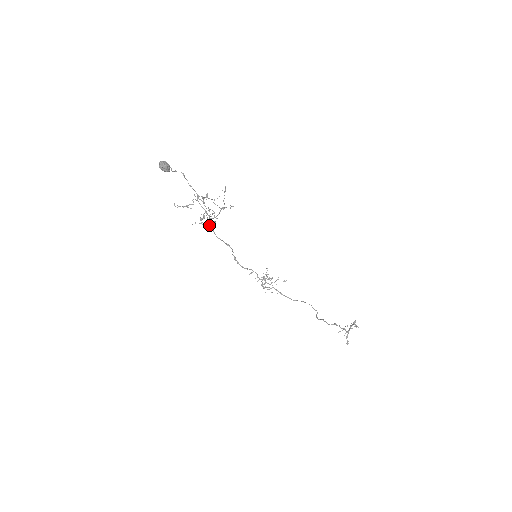
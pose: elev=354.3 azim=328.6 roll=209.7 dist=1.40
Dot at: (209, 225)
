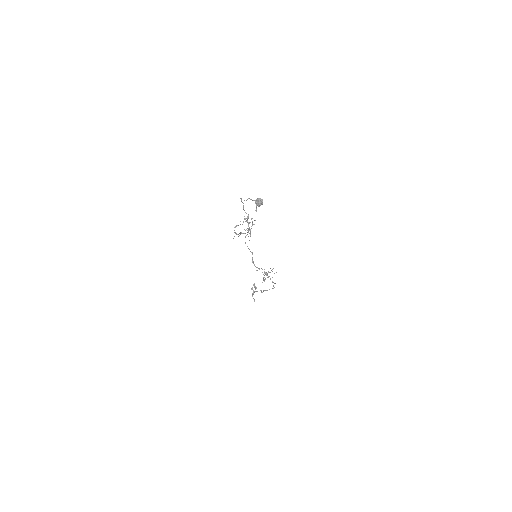
Dot at: occluded
